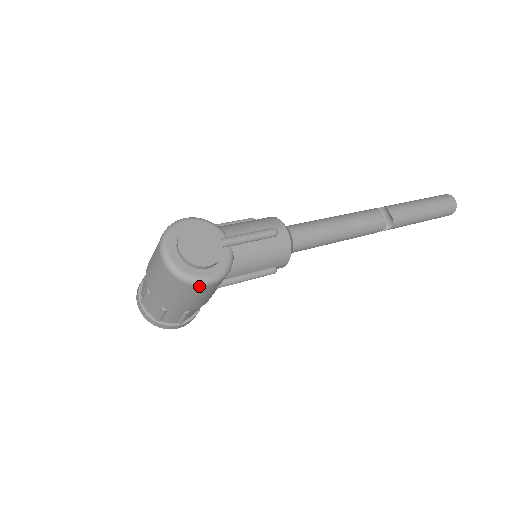
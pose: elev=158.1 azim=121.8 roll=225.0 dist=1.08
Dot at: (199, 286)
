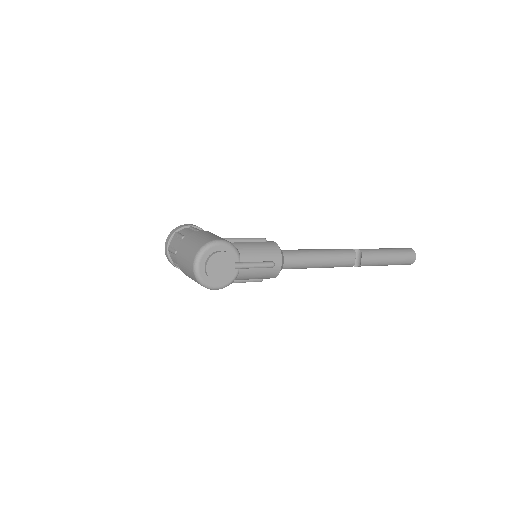
Dot at: occluded
